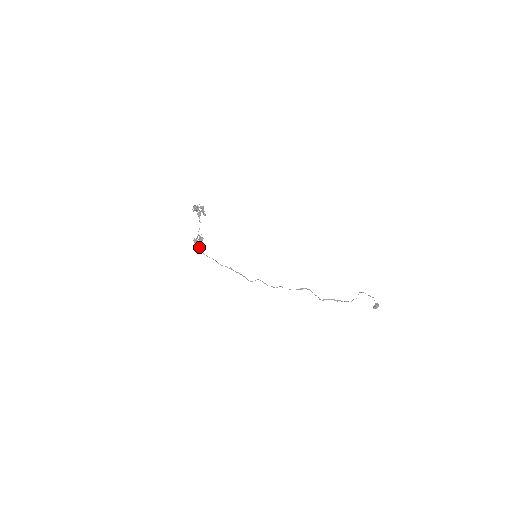
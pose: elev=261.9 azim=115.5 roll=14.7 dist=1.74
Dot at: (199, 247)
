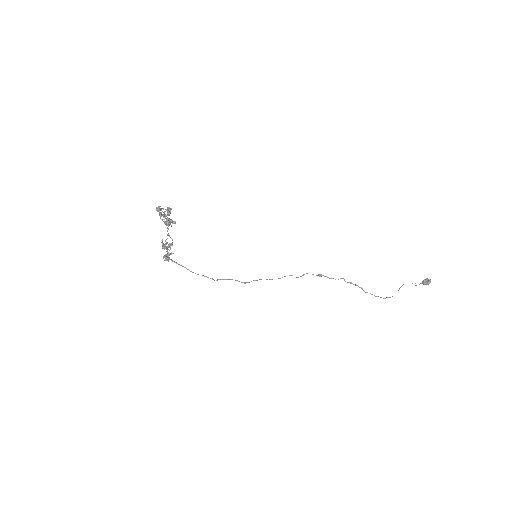
Dot at: (171, 245)
